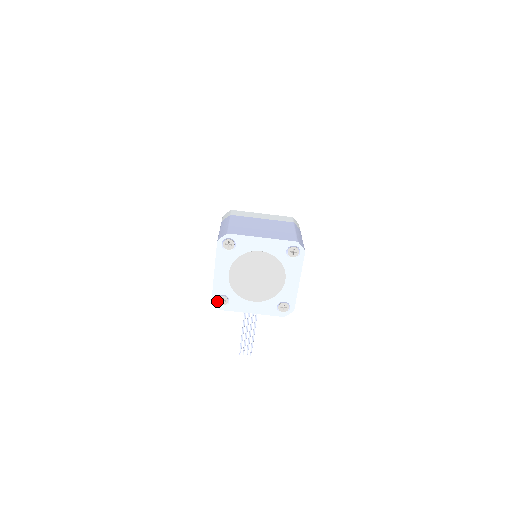
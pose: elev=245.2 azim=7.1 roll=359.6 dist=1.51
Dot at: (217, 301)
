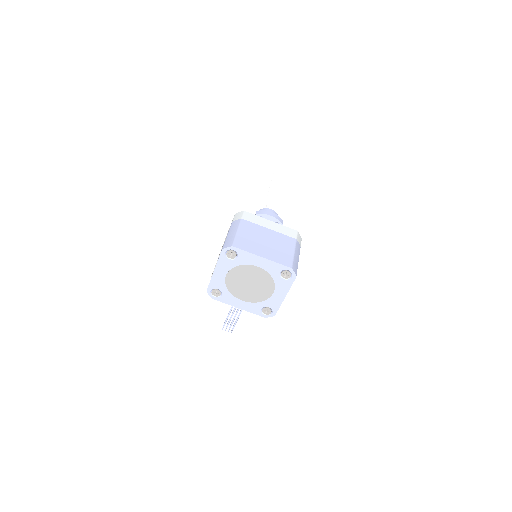
Dot at: (211, 292)
